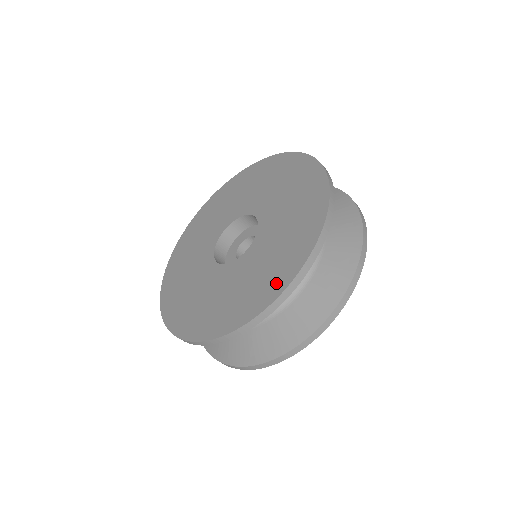
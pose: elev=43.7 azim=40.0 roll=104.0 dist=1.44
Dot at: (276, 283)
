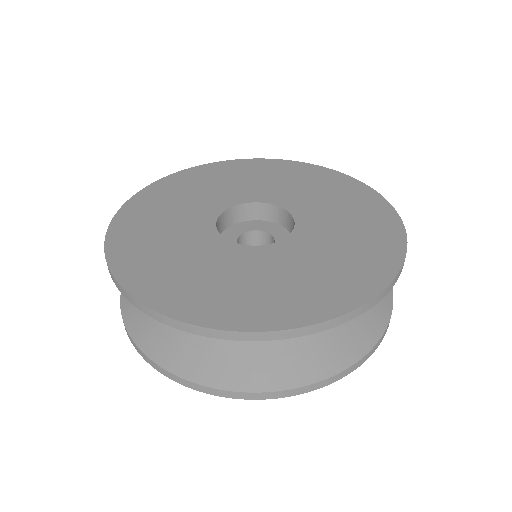
Dot at: (383, 257)
